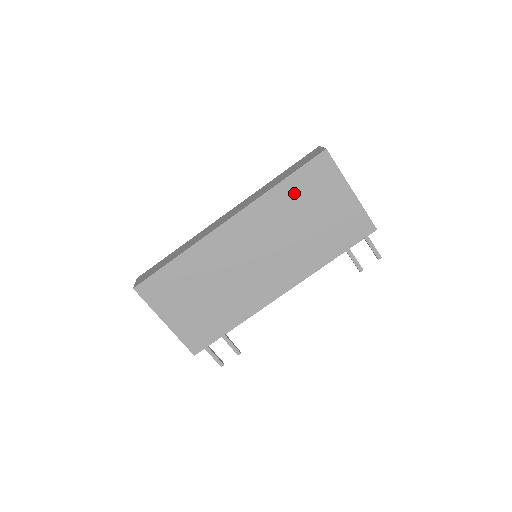
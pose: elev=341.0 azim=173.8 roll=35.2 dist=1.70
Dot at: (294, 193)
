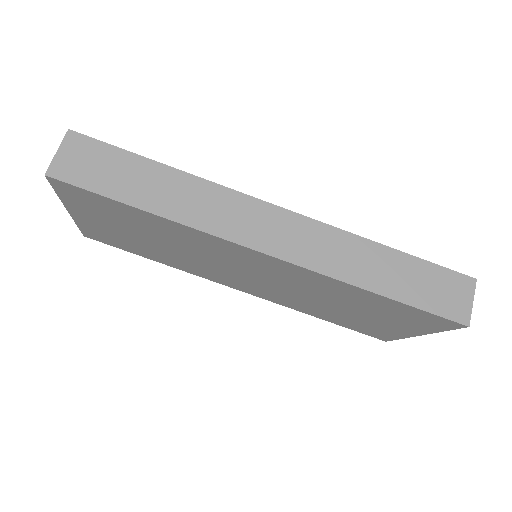
Dot at: (373, 302)
